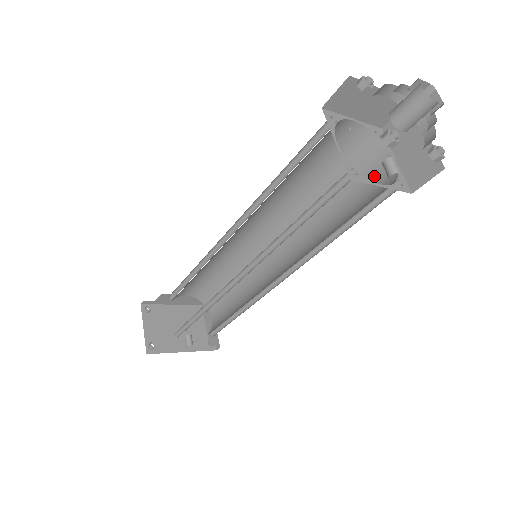
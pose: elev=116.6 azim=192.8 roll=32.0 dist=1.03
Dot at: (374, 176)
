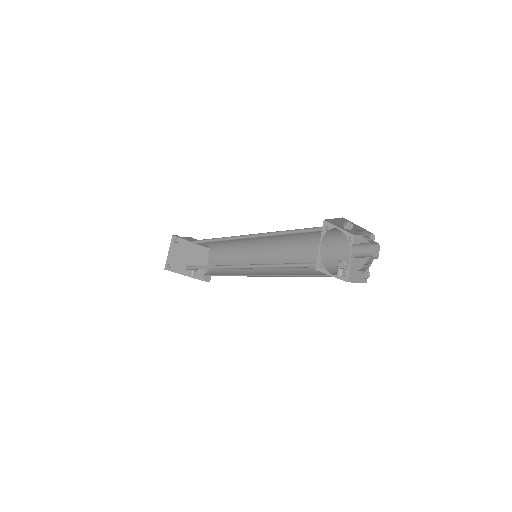
Dot at: (337, 258)
